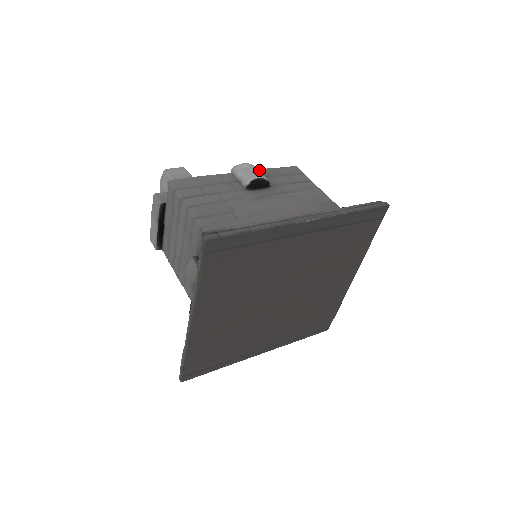
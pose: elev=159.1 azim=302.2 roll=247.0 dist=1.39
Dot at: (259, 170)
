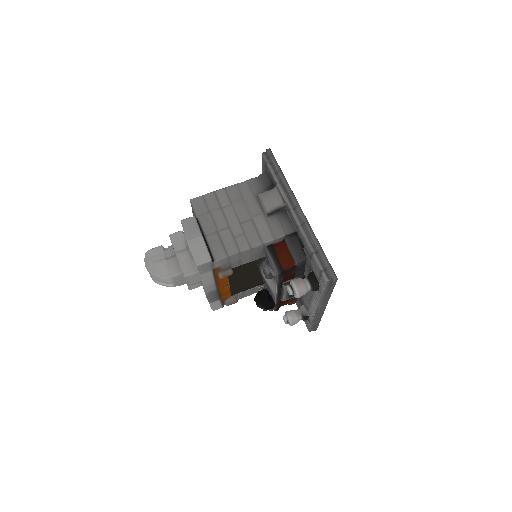
Dot at: occluded
